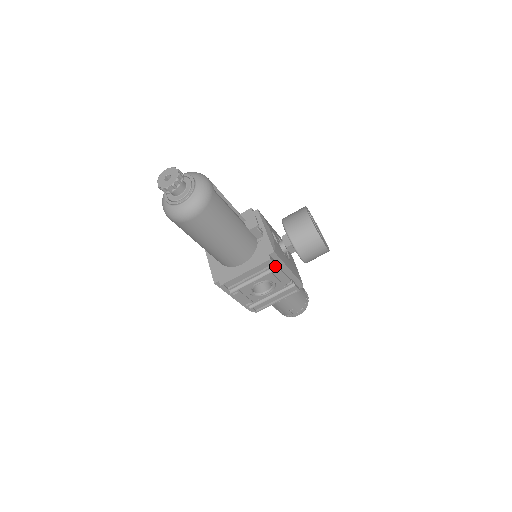
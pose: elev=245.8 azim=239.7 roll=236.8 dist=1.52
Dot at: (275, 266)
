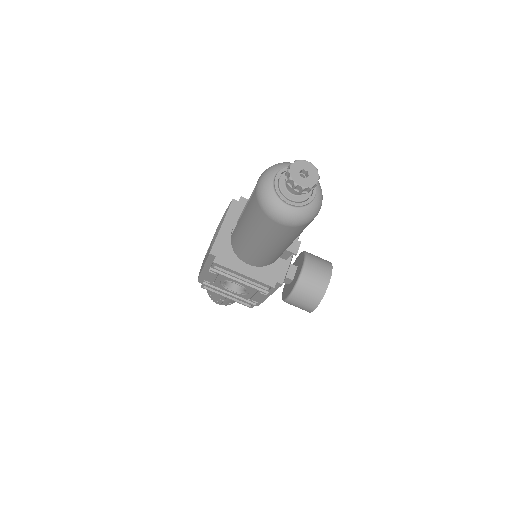
Dot at: occluded
